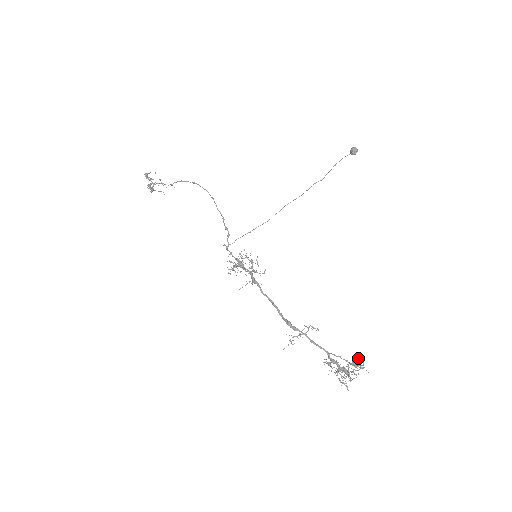
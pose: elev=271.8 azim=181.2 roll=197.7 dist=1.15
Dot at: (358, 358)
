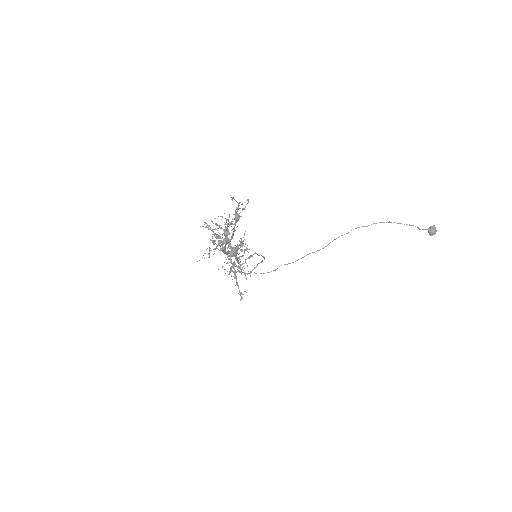
Dot at: (243, 208)
